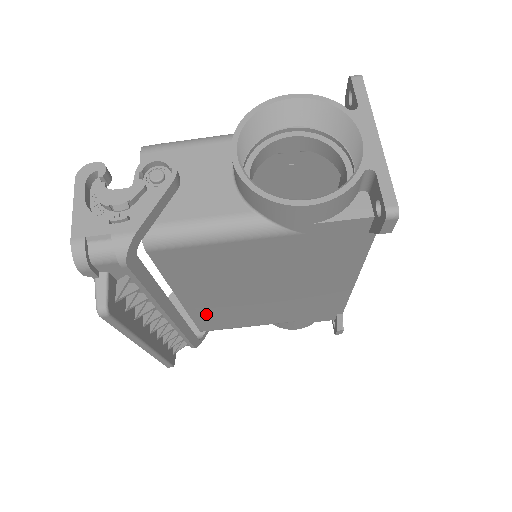
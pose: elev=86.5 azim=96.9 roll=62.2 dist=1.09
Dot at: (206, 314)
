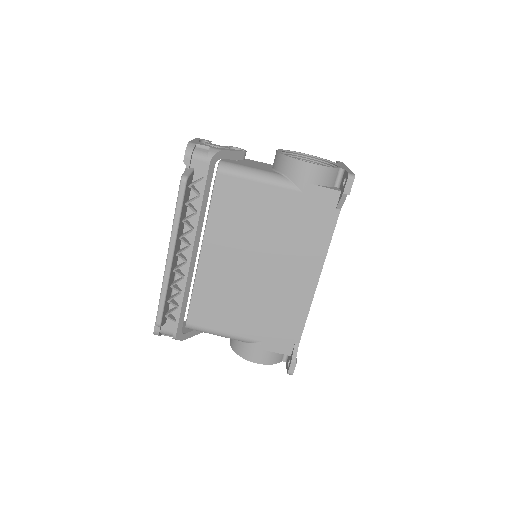
Dot at: (206, 287)
